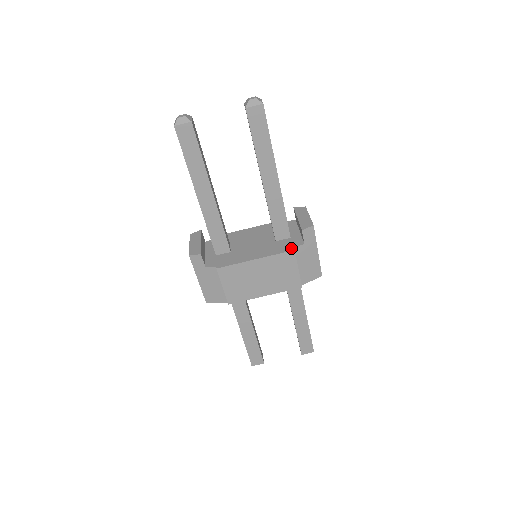
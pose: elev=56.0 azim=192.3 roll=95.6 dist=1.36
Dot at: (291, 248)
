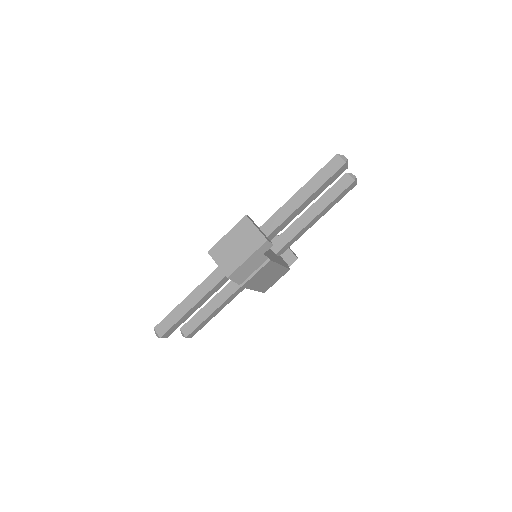
Dot at: occluded
